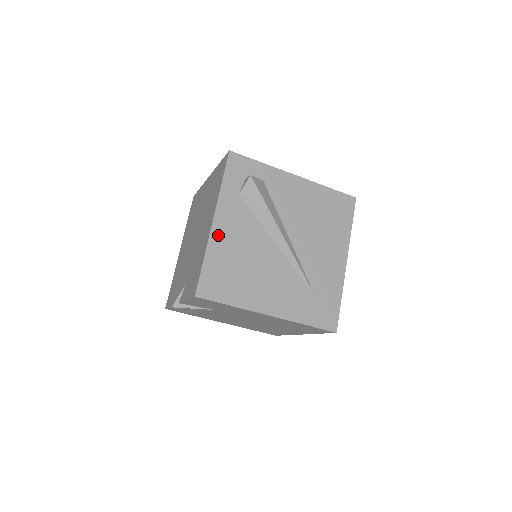
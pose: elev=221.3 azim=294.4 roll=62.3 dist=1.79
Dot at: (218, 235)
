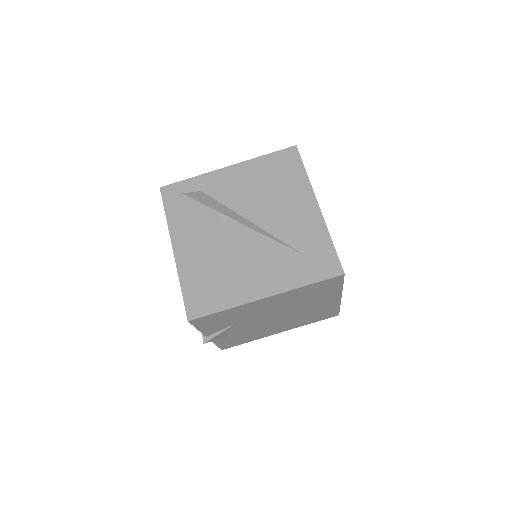
Dot at: (183, 259)
